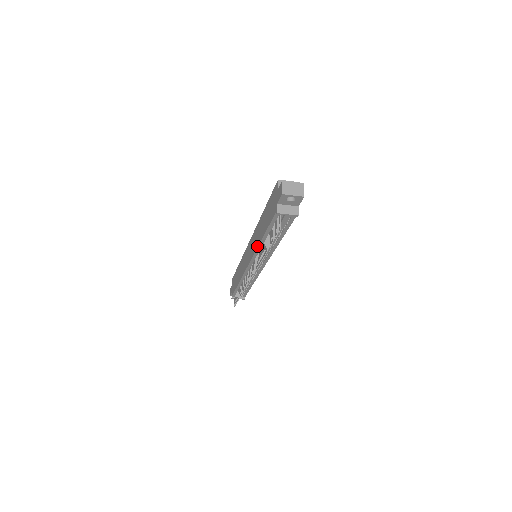
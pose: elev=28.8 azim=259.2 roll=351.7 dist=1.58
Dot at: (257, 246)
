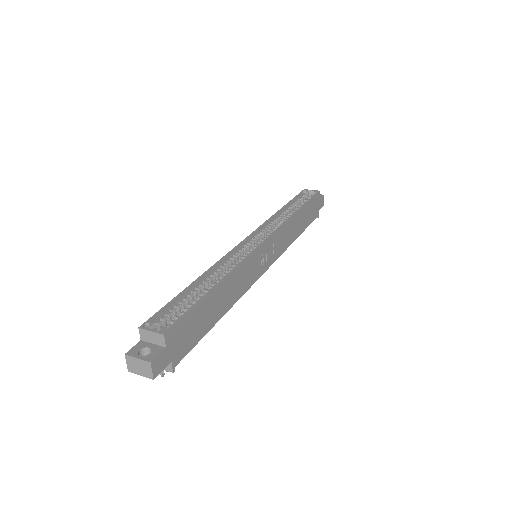
Dot at: occluded
